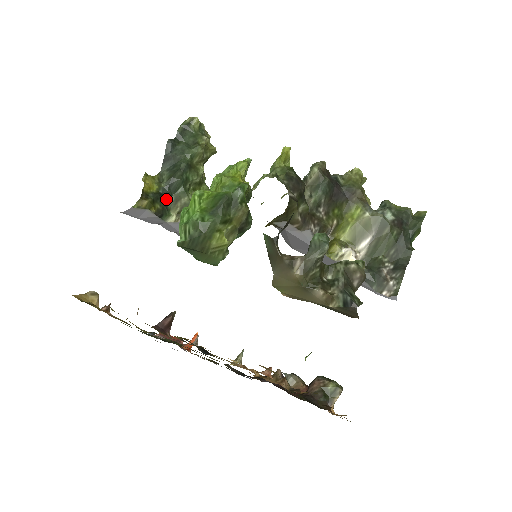
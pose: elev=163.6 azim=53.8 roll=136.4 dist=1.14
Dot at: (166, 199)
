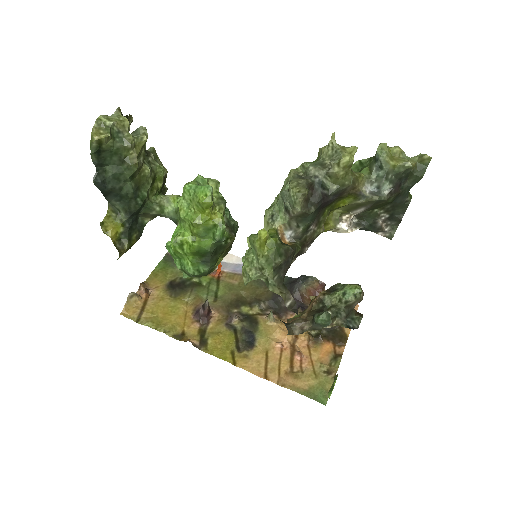
Dot at: (135, 221)
